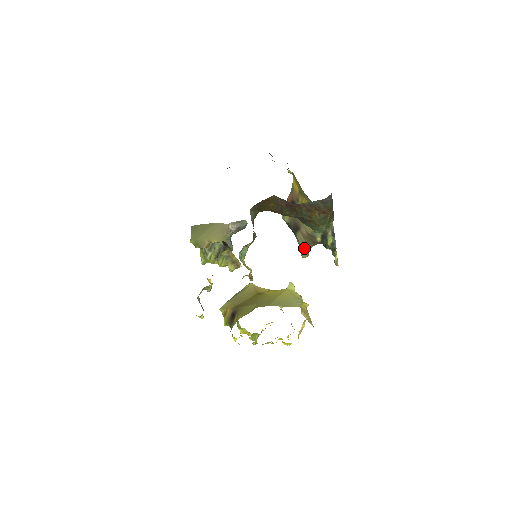
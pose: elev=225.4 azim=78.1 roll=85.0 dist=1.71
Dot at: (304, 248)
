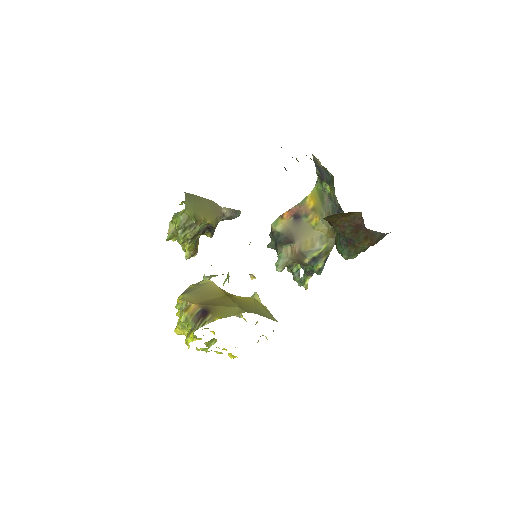
Dot at: (285, 263)
